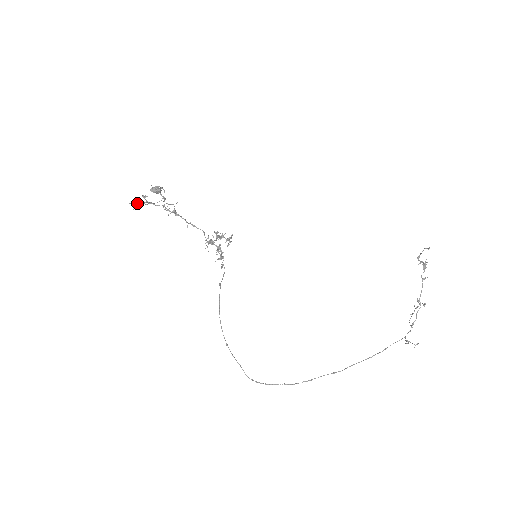
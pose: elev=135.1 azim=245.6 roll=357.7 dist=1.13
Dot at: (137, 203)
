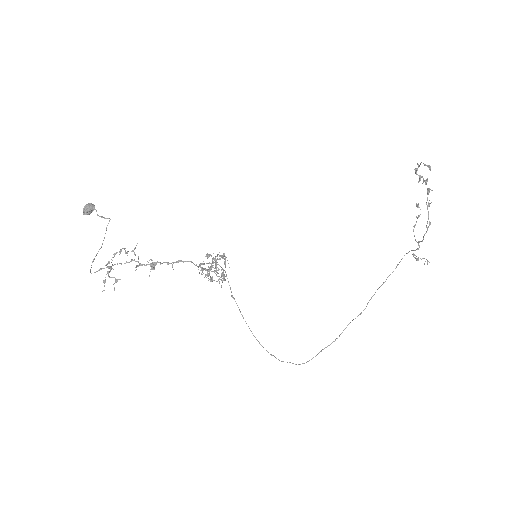
Dot at: (93, 260)
